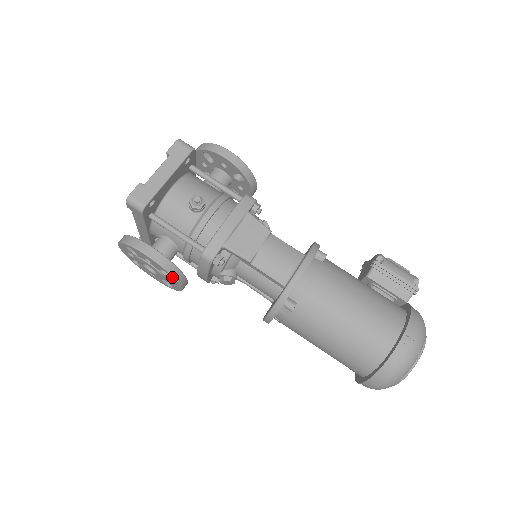
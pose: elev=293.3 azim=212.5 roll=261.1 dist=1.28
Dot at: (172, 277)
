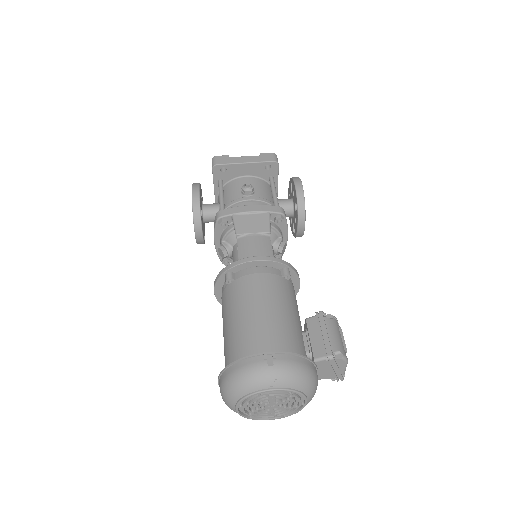
Dot at: (193, 216)
